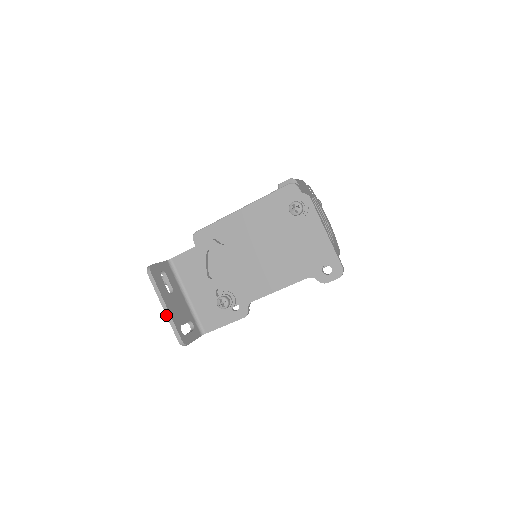
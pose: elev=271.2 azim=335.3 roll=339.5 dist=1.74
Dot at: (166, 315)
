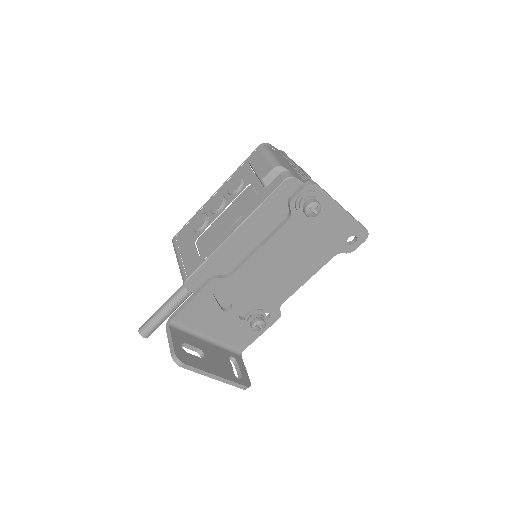
Dot at: occluded
